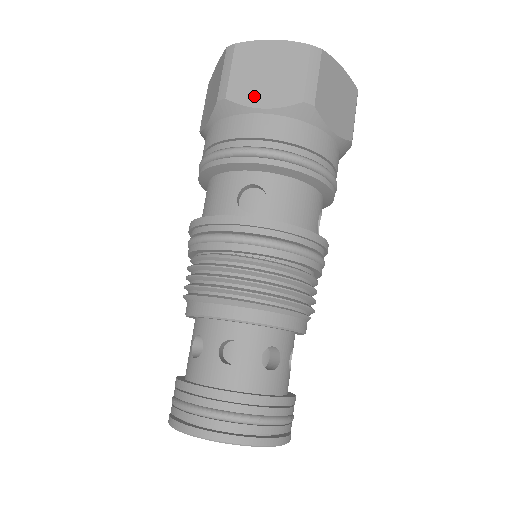
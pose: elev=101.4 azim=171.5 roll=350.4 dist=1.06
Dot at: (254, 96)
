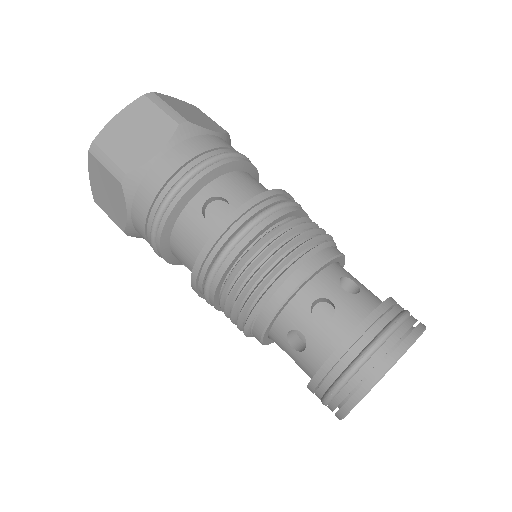
Dot at: (143, 153)
